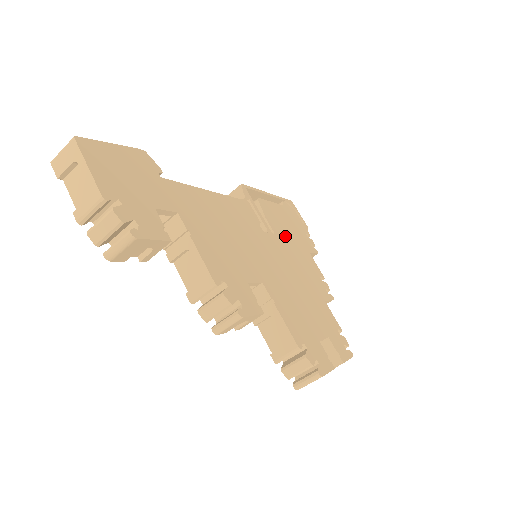
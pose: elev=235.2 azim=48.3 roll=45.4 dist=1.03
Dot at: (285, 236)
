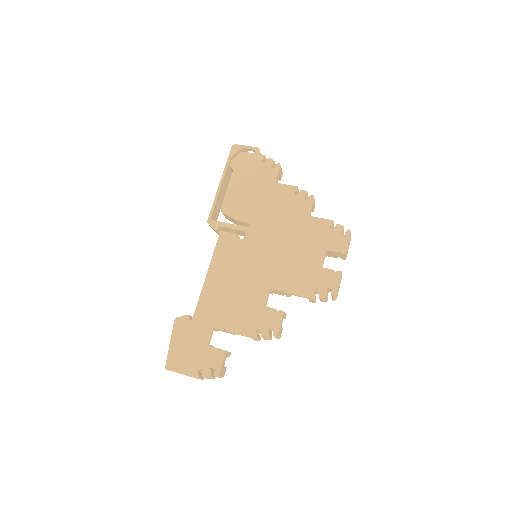
Dot at: (254, 208)
